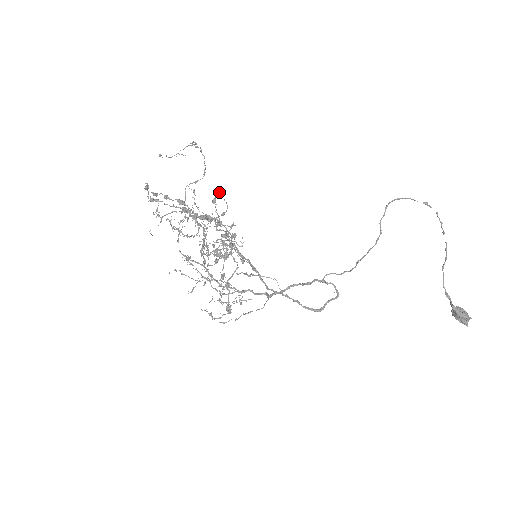
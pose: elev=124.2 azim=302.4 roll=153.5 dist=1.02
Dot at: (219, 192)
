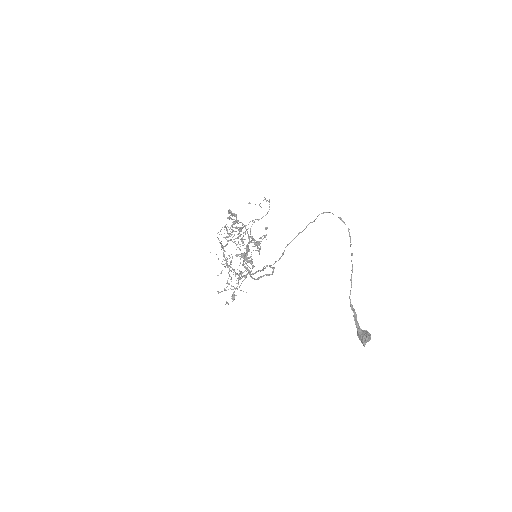
Dot at: (266, 227)
